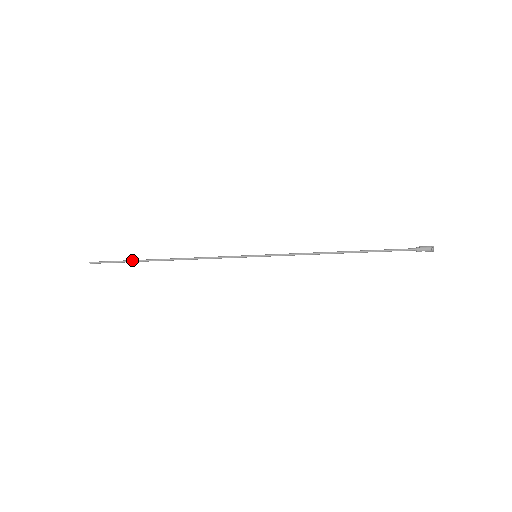
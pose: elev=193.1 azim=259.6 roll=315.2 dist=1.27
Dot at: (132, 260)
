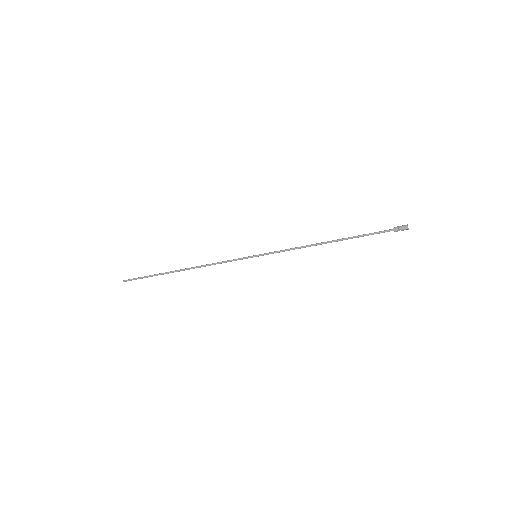
Dot at: (157, 274)
